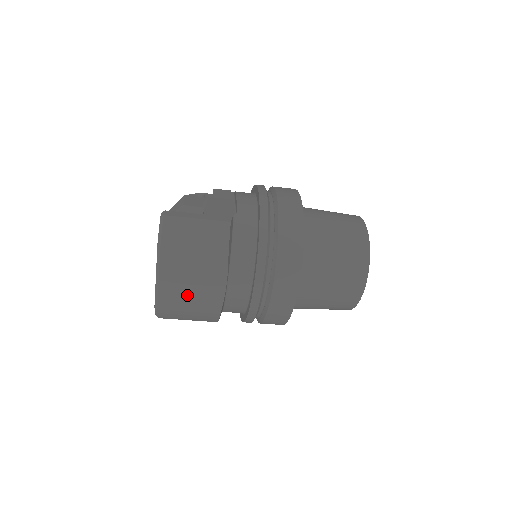
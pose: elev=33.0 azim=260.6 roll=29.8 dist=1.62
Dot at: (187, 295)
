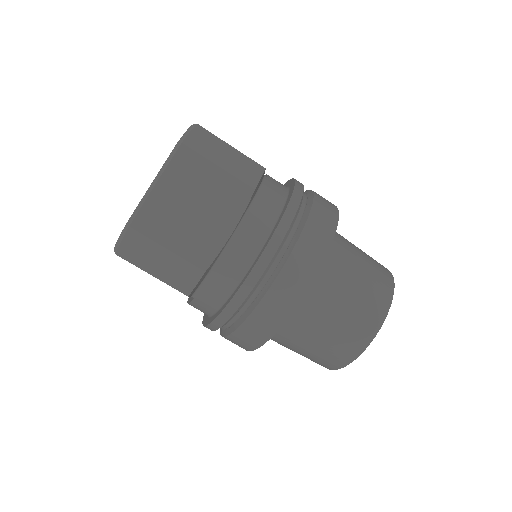
Dot at: (178, 224)
